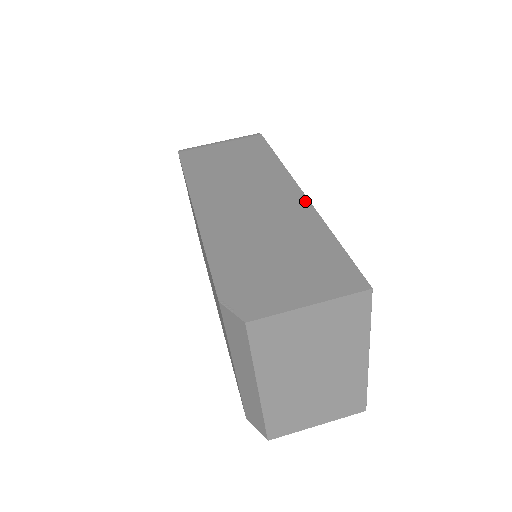
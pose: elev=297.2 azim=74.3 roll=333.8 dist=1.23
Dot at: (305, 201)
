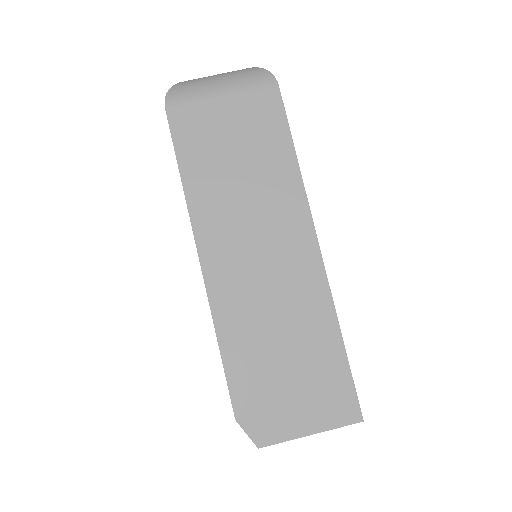
Dot at: (321, 272)
